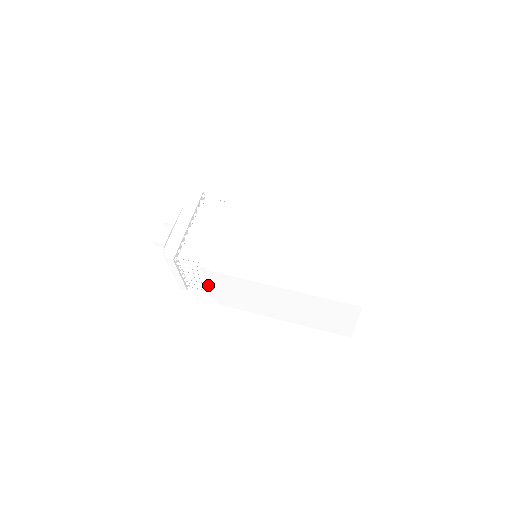
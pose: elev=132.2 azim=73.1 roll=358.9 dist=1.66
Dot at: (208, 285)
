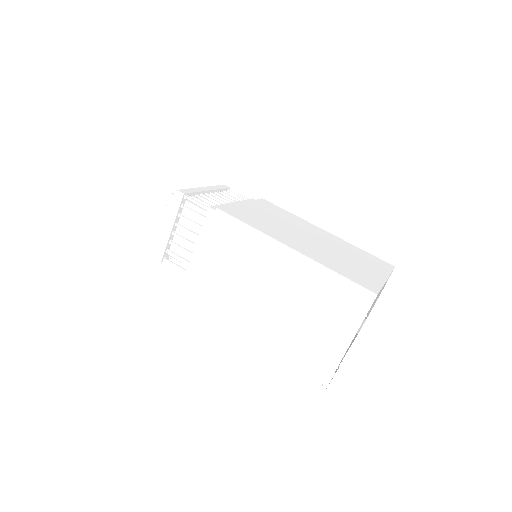
Dot at: (197, 248)
